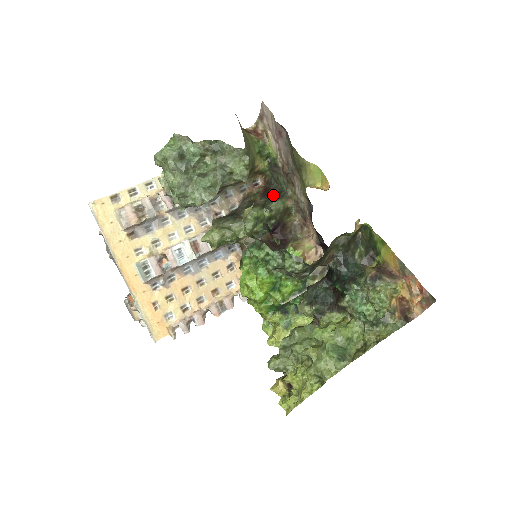
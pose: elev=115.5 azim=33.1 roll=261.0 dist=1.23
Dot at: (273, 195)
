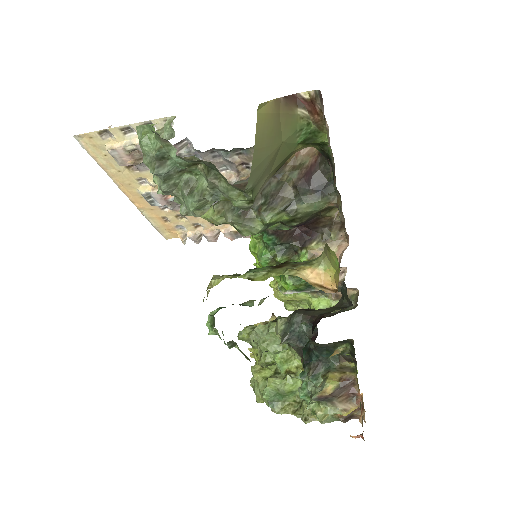
Dot at: (312, 189)
